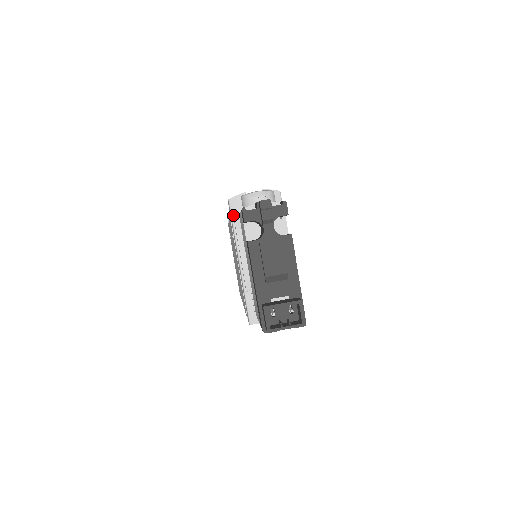
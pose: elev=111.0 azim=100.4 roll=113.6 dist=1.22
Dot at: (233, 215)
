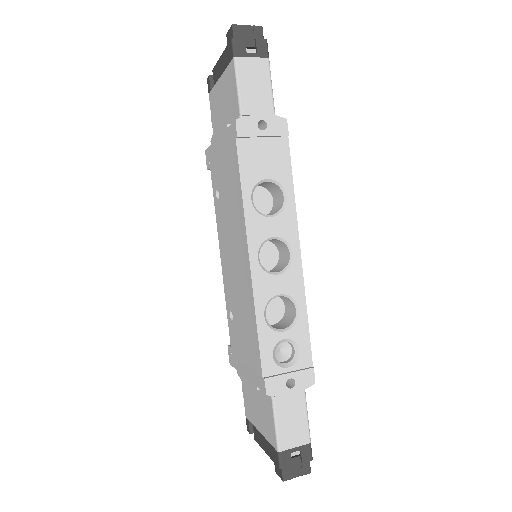
Dot at: occluded
